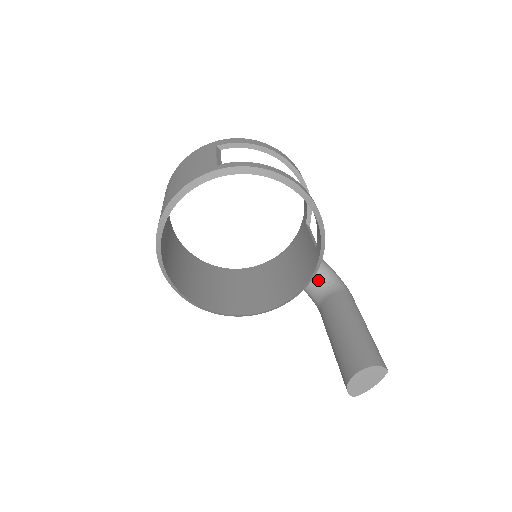
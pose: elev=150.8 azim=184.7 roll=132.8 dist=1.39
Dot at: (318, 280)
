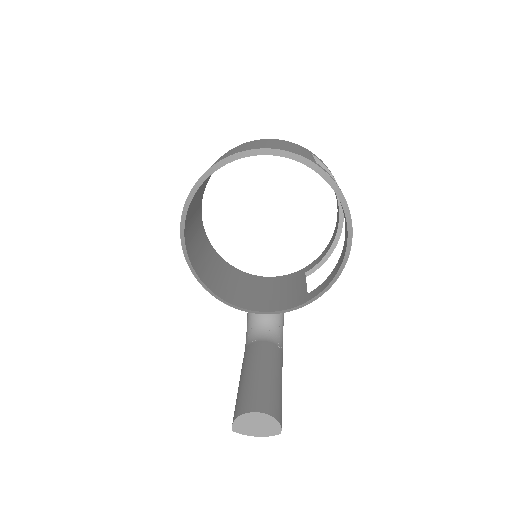
Dot at: (269, 322)
